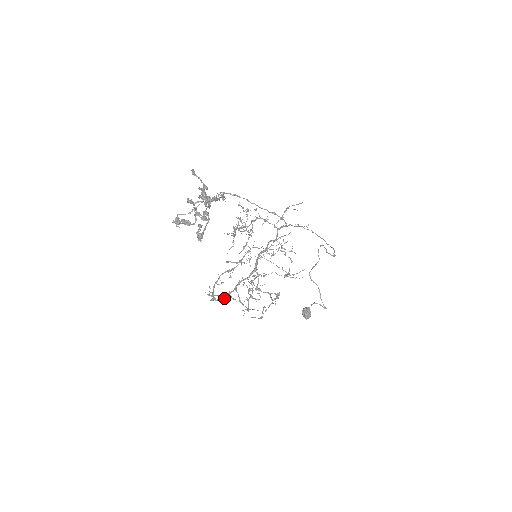
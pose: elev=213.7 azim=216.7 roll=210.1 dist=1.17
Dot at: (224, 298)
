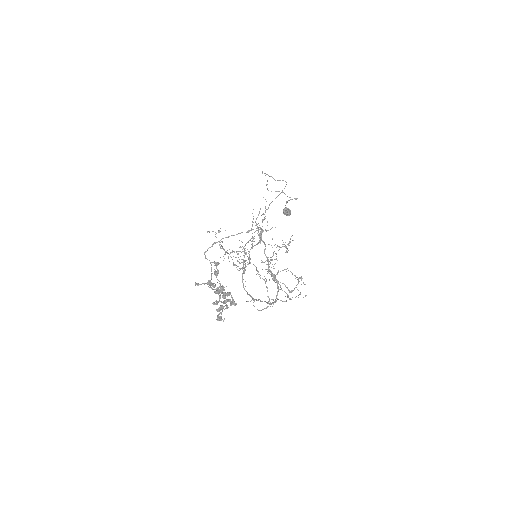
Dot at: (268, 303)
